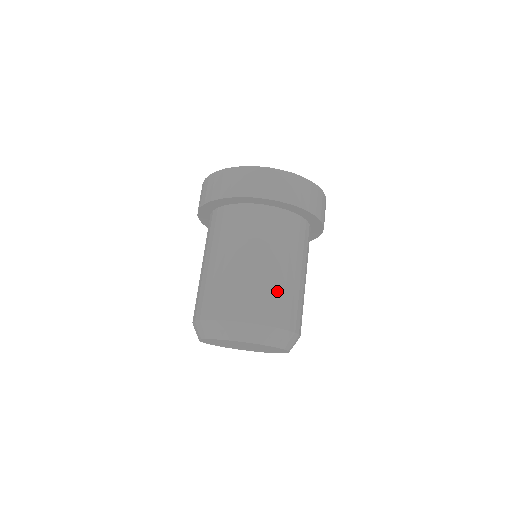
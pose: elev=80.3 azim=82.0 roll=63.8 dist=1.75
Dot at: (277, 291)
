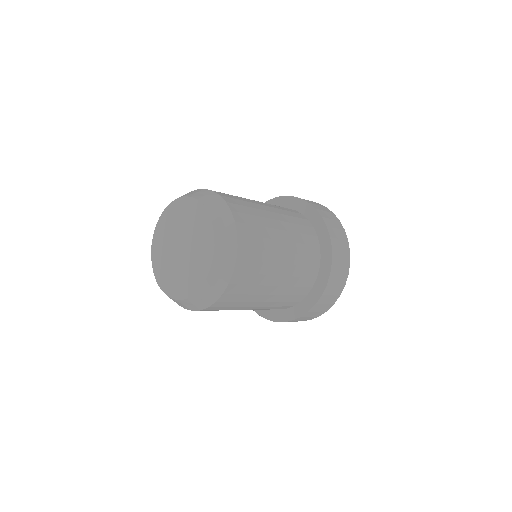
Dot at: (259, 218)
